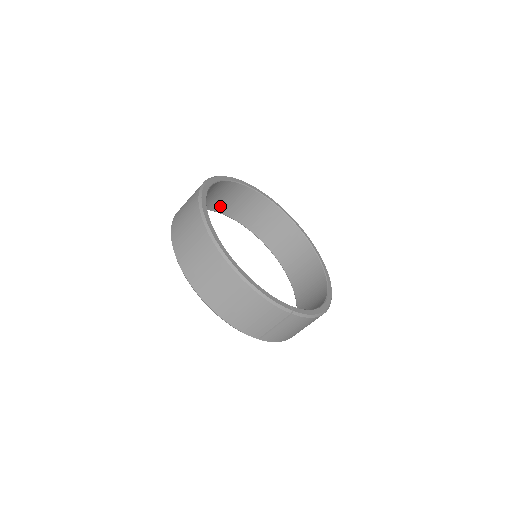
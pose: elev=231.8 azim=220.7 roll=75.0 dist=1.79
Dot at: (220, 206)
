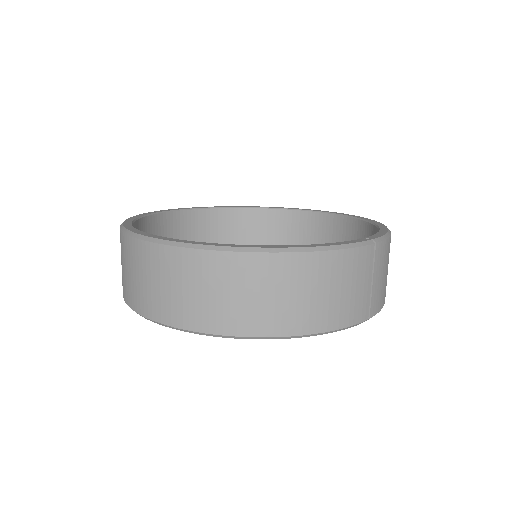
Dot at: occluded
